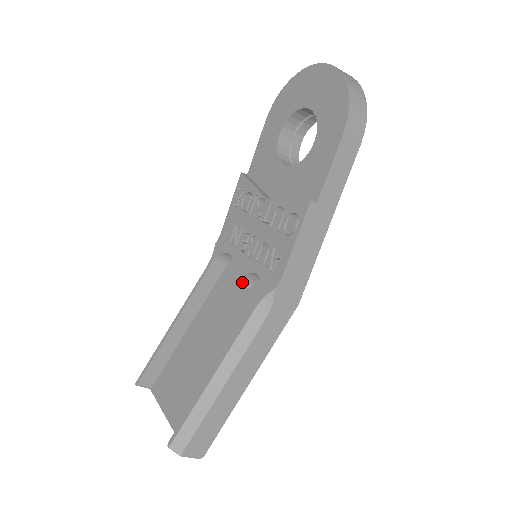
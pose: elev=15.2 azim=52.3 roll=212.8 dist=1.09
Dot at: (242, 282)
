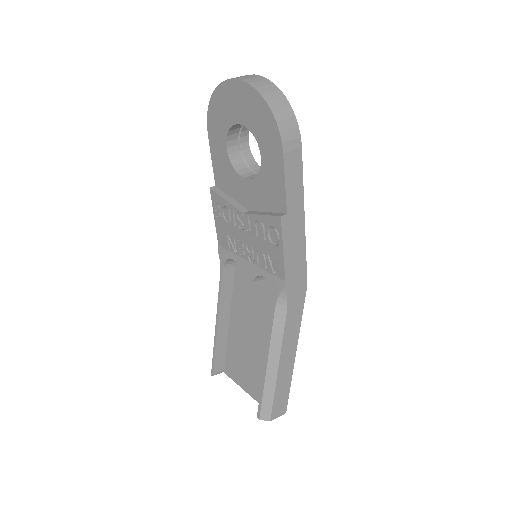
Dot at: (255, 283)
